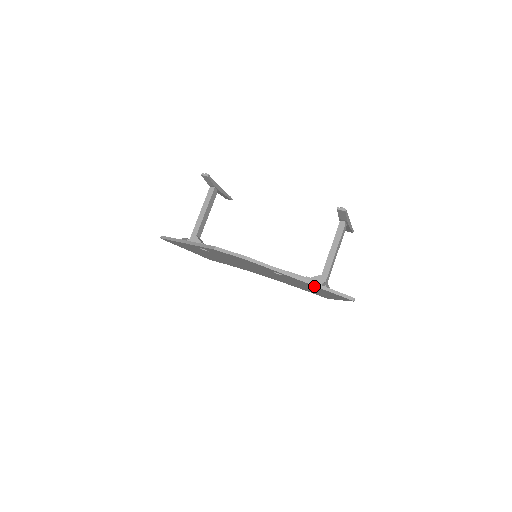
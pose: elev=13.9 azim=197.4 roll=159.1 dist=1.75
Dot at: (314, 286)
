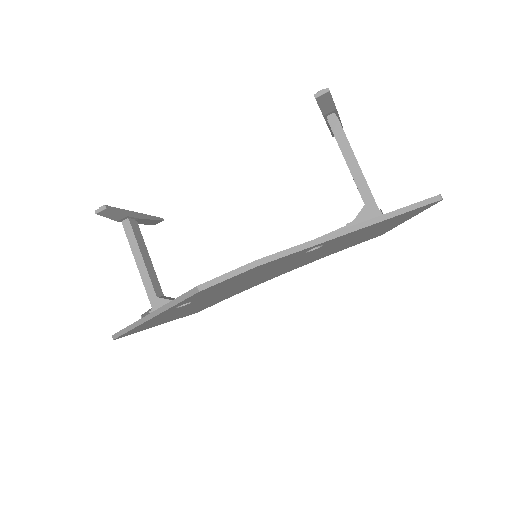
Dot at: (377, 223)
